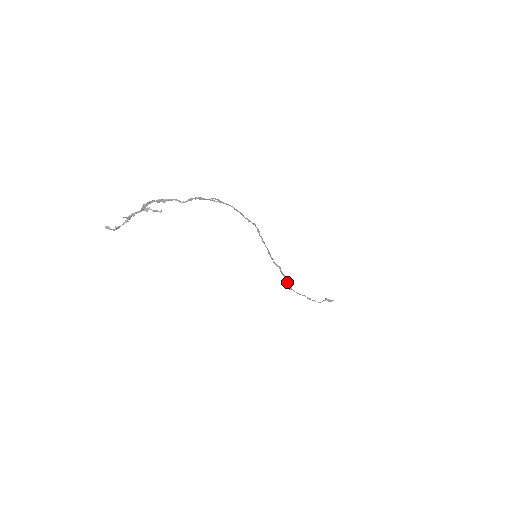
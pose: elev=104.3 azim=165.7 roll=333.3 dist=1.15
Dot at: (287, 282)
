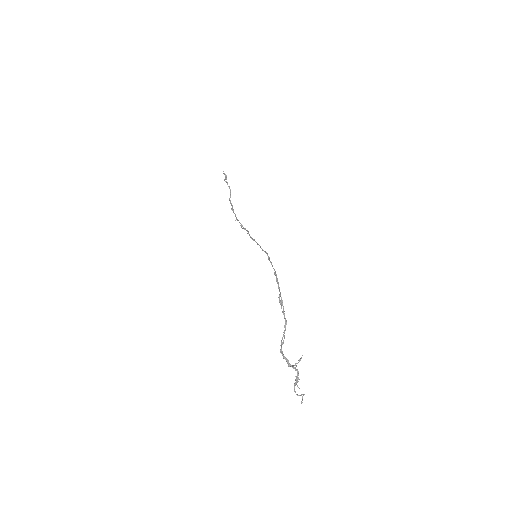
Dot at: occluded
